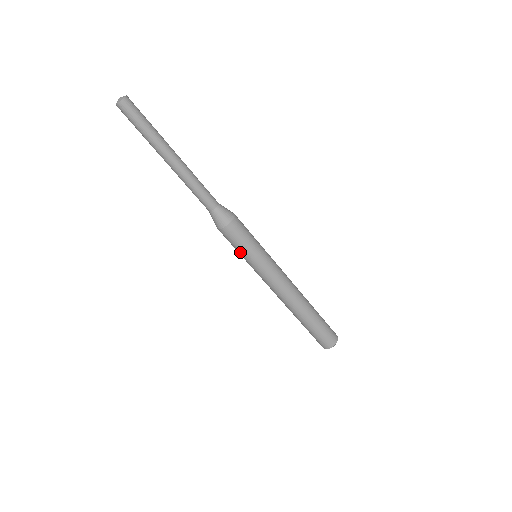
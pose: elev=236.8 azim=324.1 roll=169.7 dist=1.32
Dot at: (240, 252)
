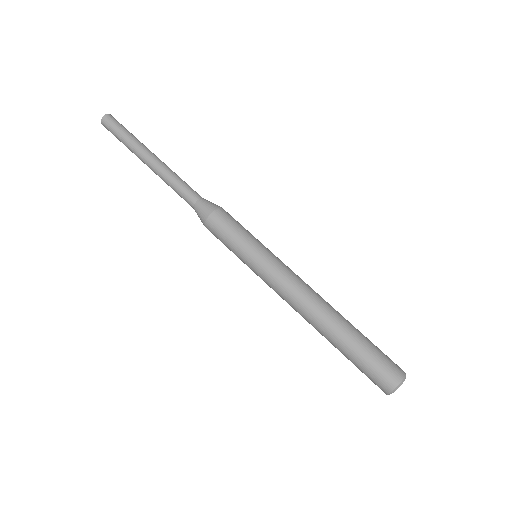
Dot at: (233, 247)
